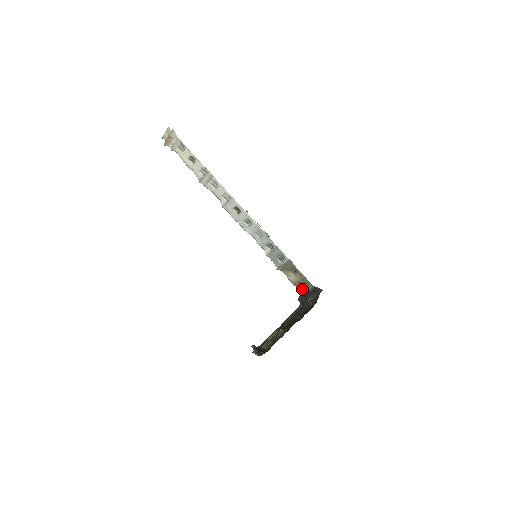
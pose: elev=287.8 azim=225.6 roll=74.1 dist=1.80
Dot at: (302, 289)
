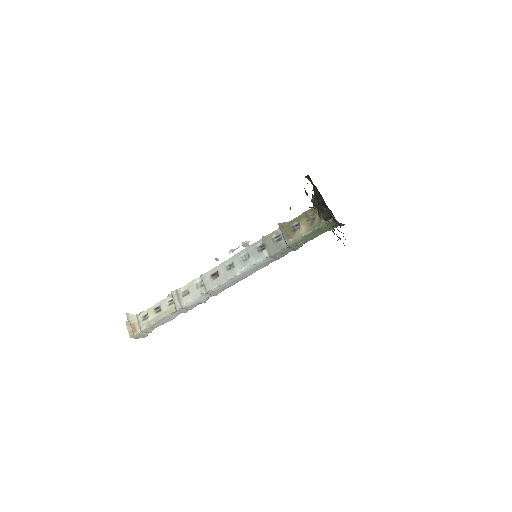
Dot at: (318, 219)
